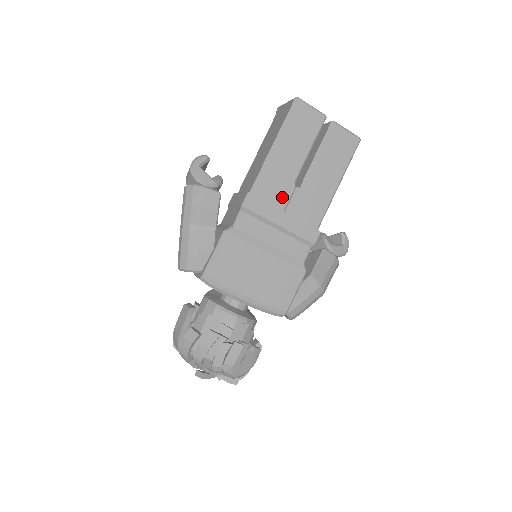
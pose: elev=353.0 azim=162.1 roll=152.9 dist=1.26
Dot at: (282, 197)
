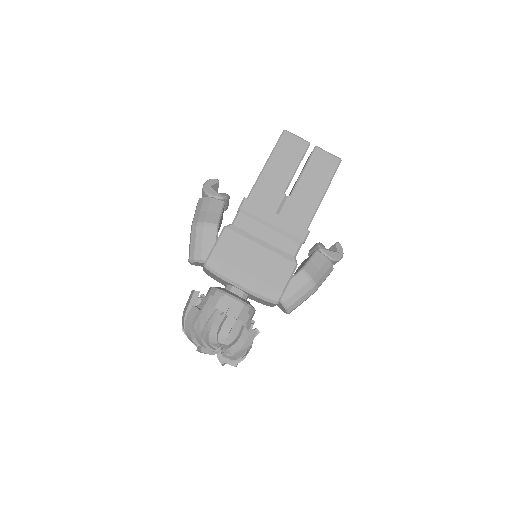
Dot at: (274, 203)
